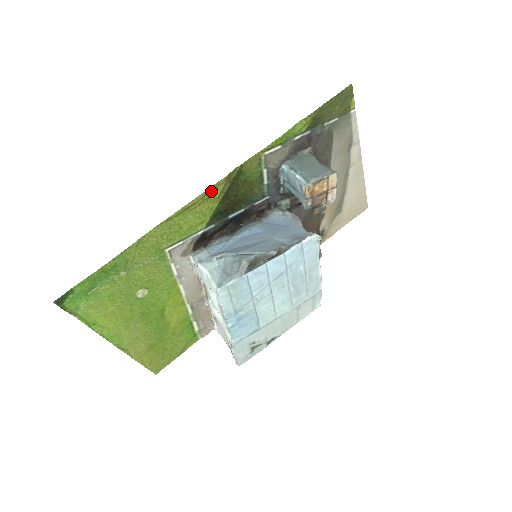
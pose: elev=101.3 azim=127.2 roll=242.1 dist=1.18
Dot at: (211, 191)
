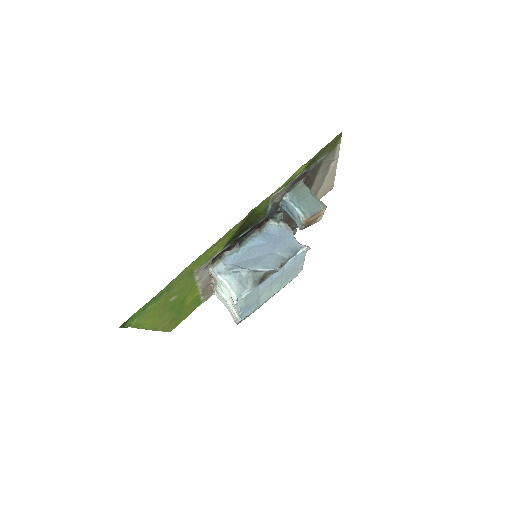
Dot at: (232, 229)
